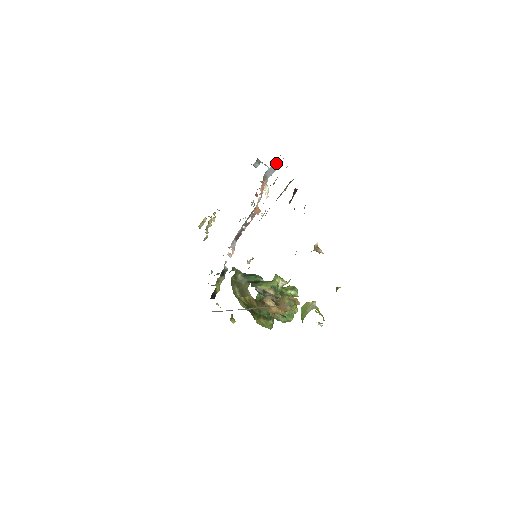
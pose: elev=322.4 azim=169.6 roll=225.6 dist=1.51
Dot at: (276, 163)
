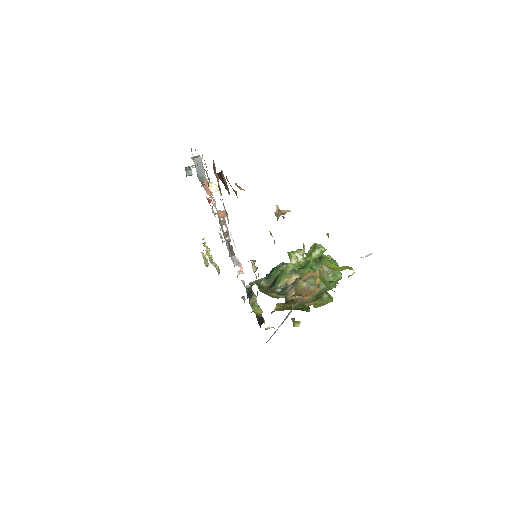
Dot at: (196, 158)
